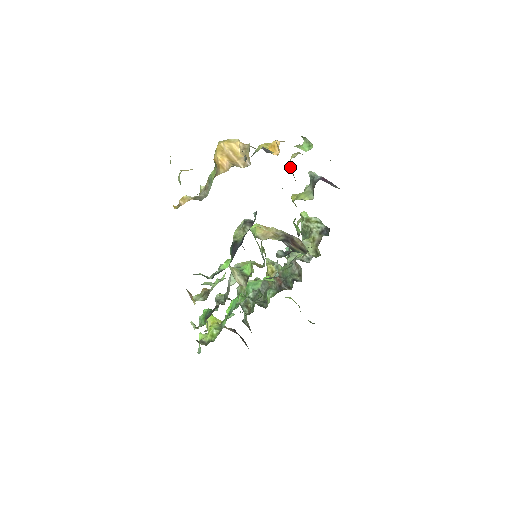
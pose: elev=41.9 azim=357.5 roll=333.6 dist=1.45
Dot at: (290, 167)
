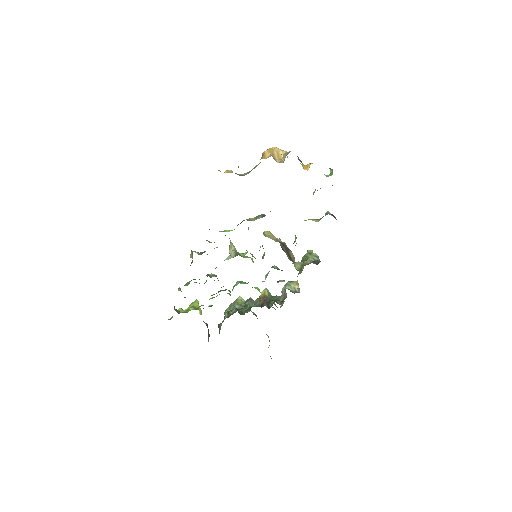
Dot at: (313, 193)
